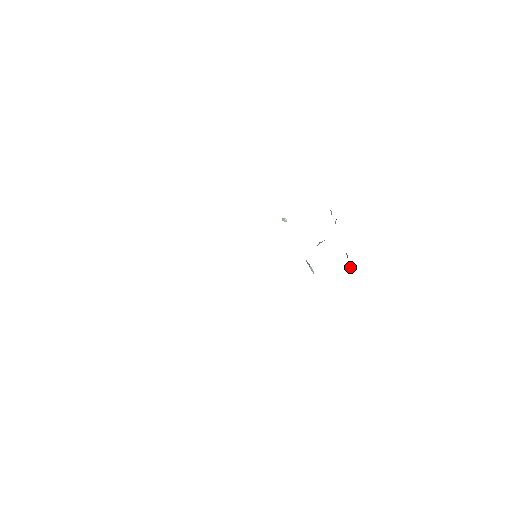
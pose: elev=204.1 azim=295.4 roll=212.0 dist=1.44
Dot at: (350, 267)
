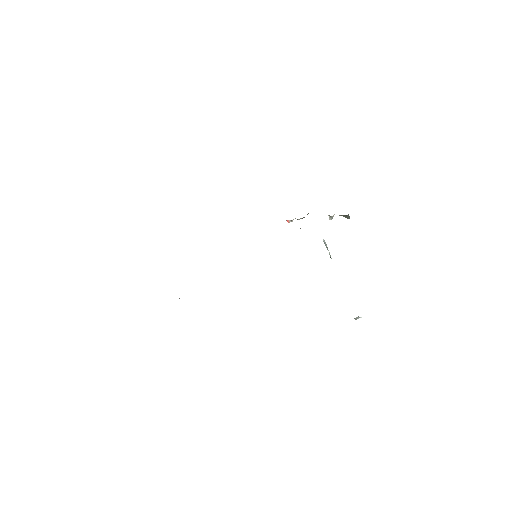
Dot at: occluded
